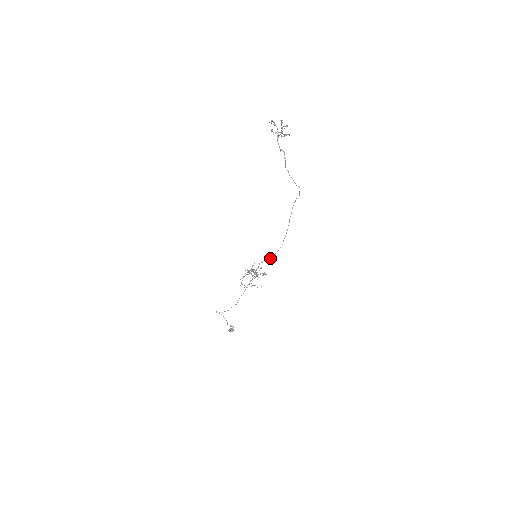
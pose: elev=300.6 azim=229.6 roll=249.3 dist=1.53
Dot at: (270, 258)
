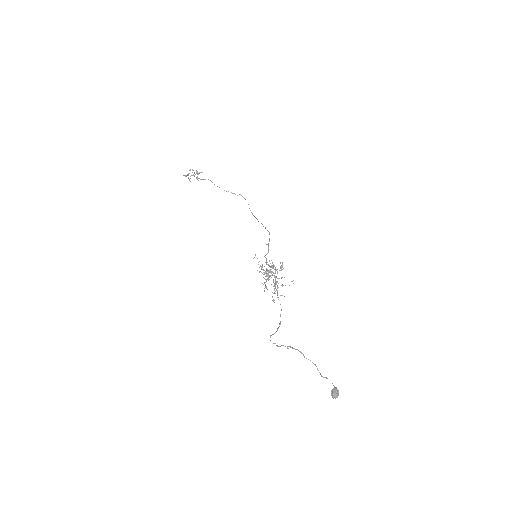
Dot at: (268, 244)
